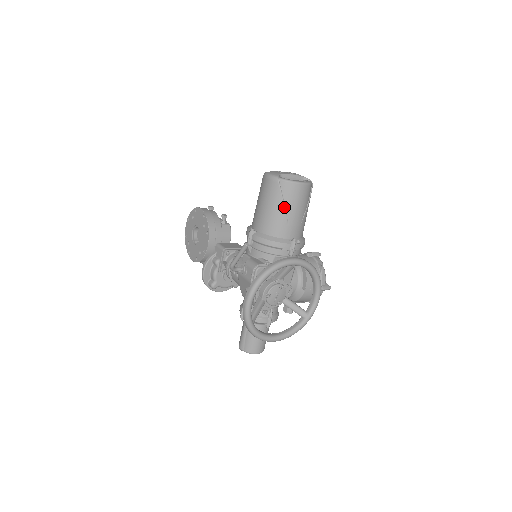
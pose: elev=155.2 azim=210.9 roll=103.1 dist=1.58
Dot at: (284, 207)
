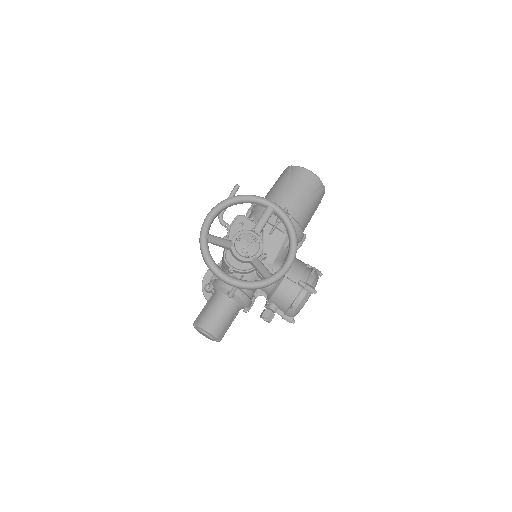
Dot at: (287, 183)
